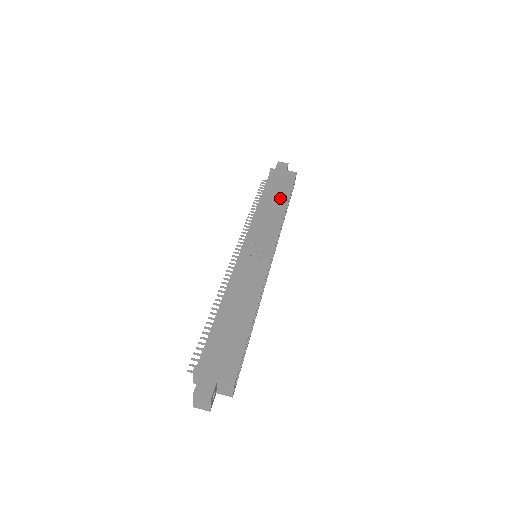
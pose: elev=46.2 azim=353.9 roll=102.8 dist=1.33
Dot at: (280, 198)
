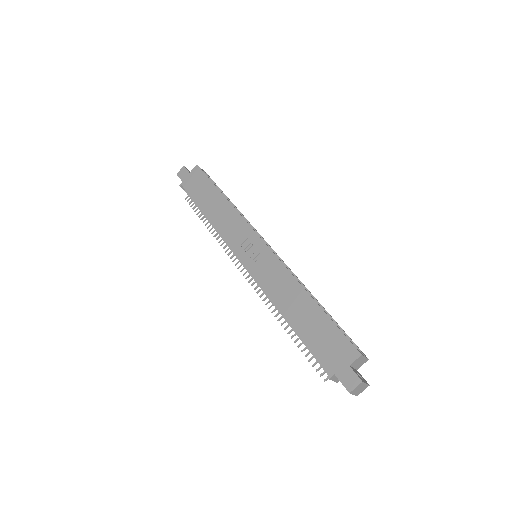
Dot at: (214, 198)
